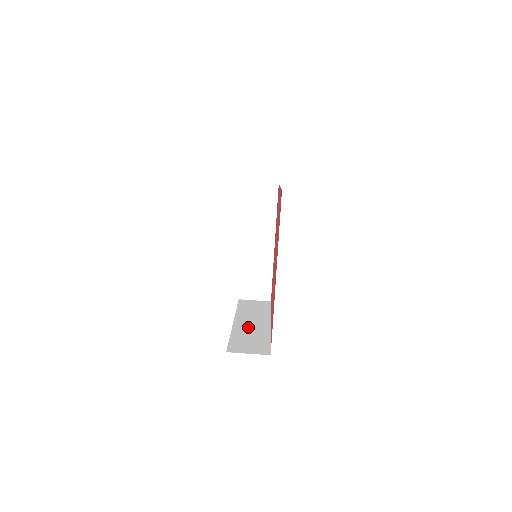
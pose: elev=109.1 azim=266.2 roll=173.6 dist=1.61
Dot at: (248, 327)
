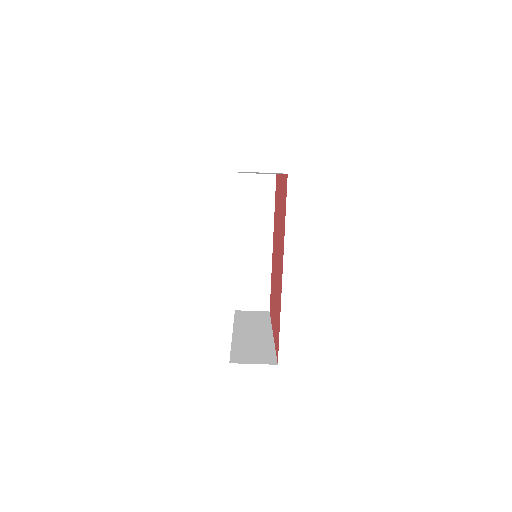
Dot at: (251, 257)
